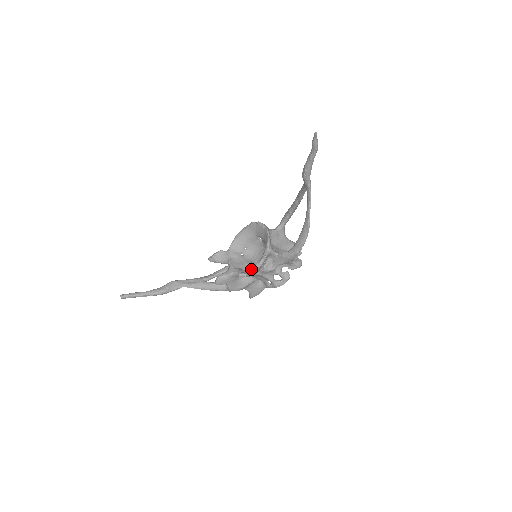
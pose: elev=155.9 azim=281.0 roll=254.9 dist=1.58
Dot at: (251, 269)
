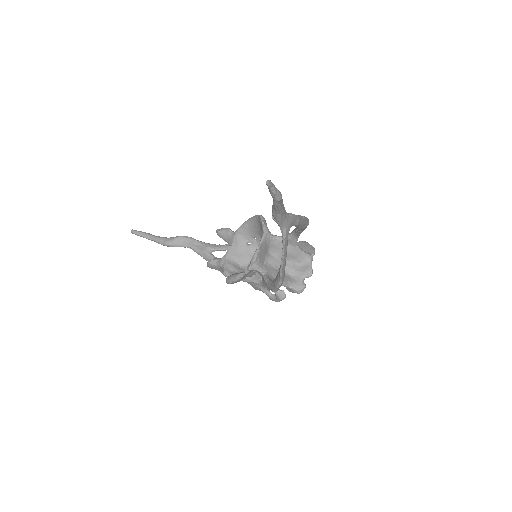
Dot at: (228, 278)
